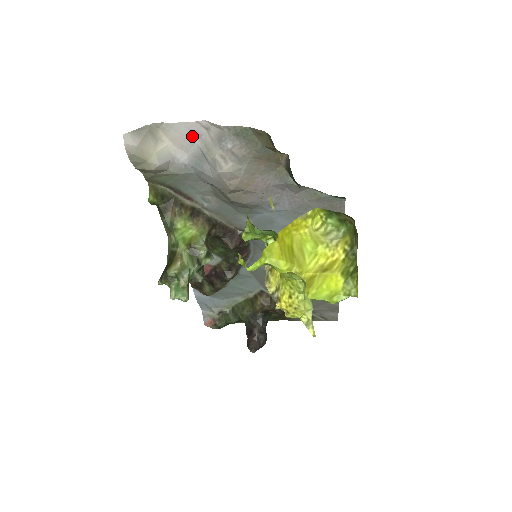
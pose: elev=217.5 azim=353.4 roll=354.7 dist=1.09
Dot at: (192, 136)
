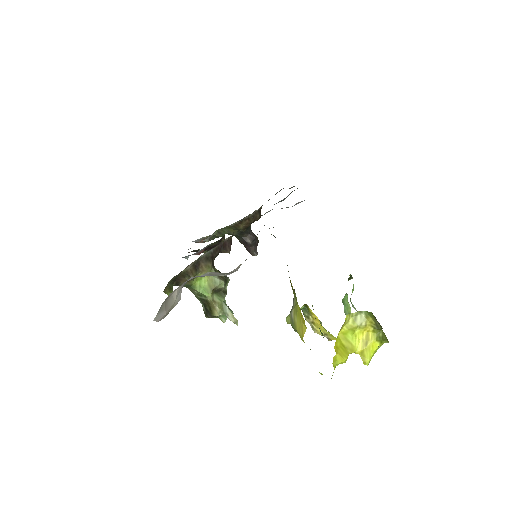
Dot at: occluded
